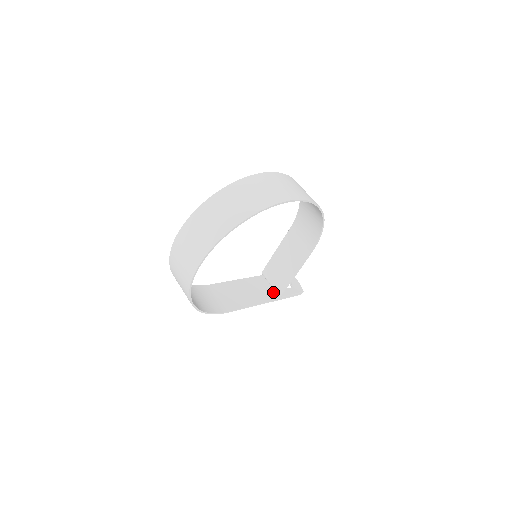
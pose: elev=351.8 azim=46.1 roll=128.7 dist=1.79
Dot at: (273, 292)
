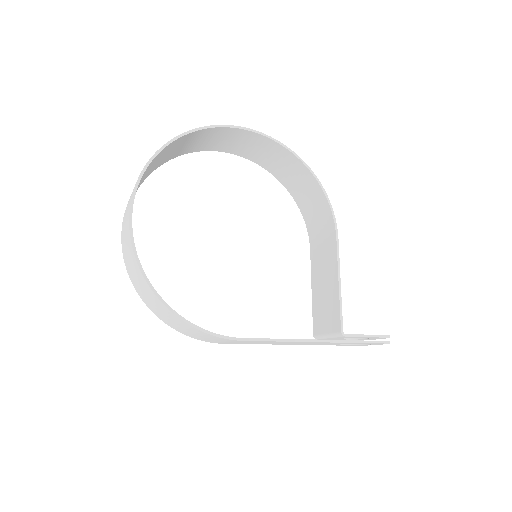
Dot at: occluded
